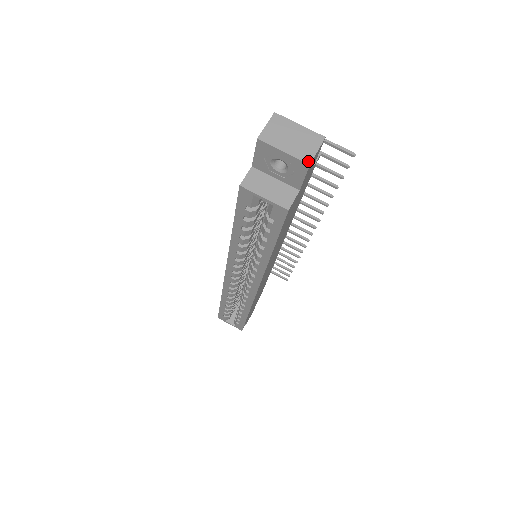
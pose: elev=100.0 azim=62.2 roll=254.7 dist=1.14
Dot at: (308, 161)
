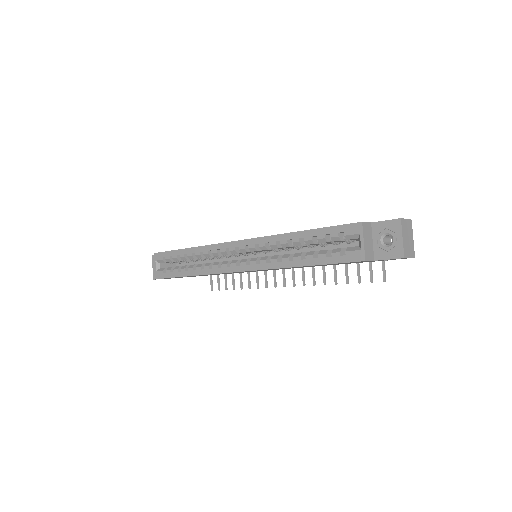
Dot at: (405, 256)
